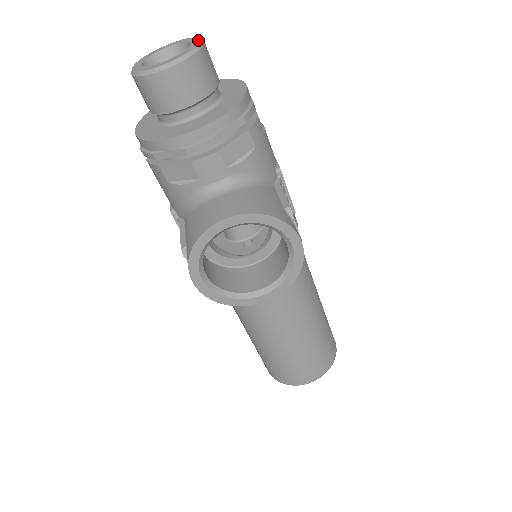
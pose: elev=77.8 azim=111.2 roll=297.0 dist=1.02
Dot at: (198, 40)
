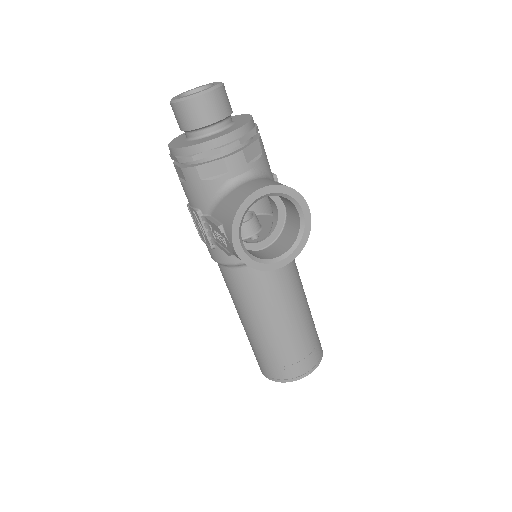
Dot at: (218, 82)
